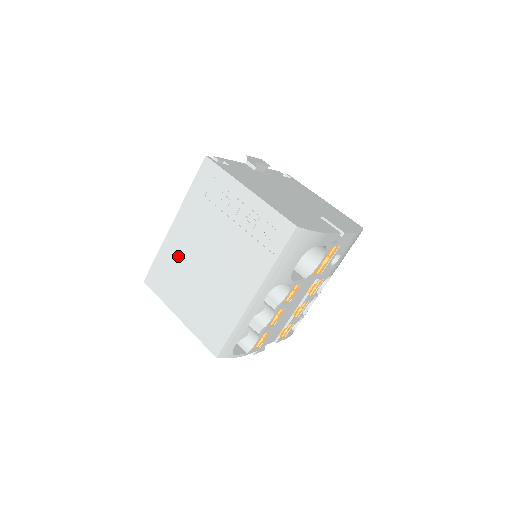
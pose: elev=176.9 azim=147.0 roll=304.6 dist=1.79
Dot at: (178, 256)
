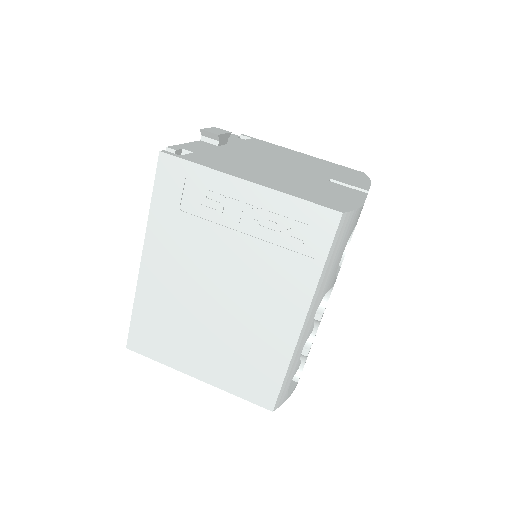
Dot at: (167, 302)
